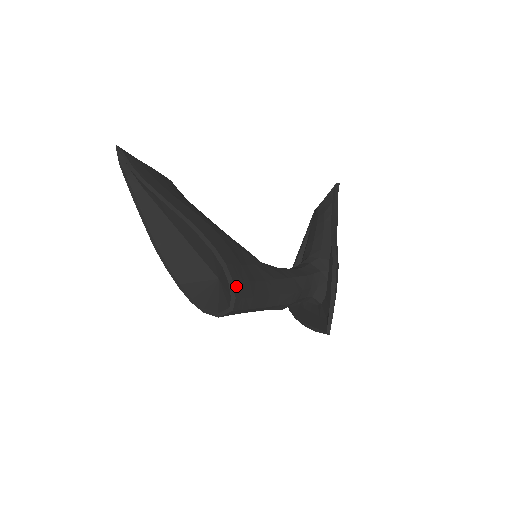
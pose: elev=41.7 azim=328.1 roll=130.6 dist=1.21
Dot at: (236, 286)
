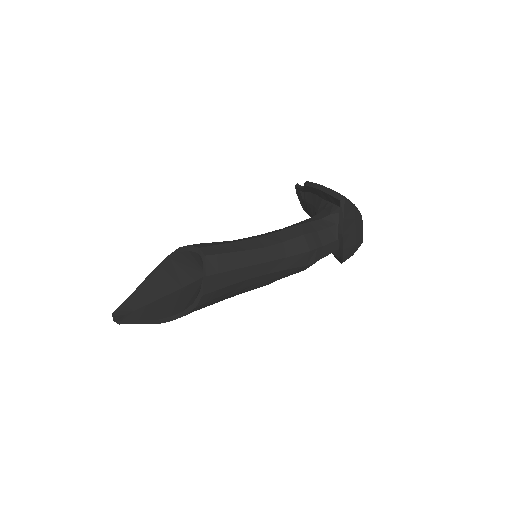
Dot at: (197, 246)
